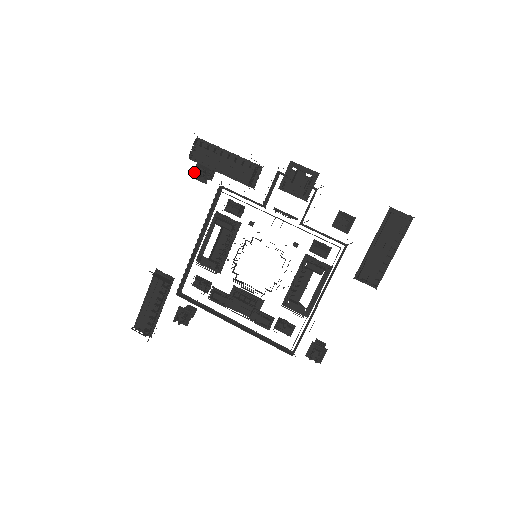
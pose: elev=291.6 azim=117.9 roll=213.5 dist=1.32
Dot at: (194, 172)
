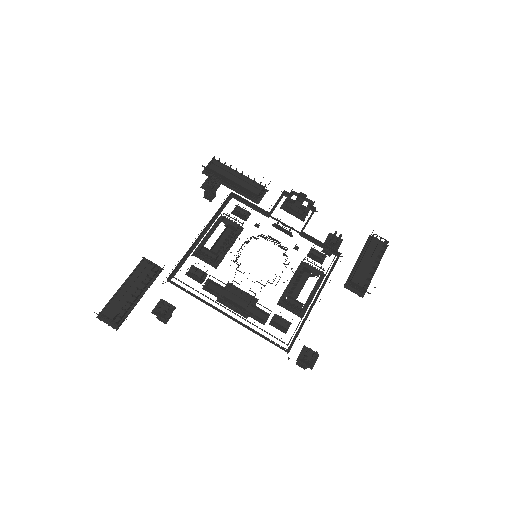
Dot at: (204, 183)
